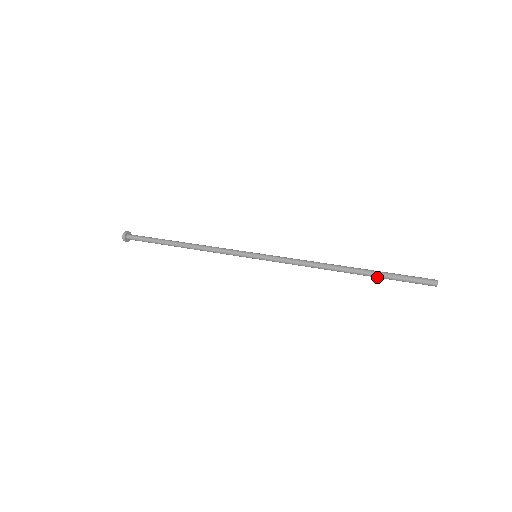
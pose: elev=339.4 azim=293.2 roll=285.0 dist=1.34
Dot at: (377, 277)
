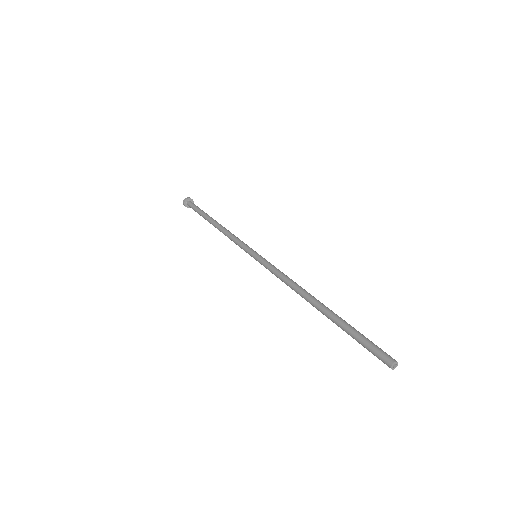
Dot at: (340, 327)
